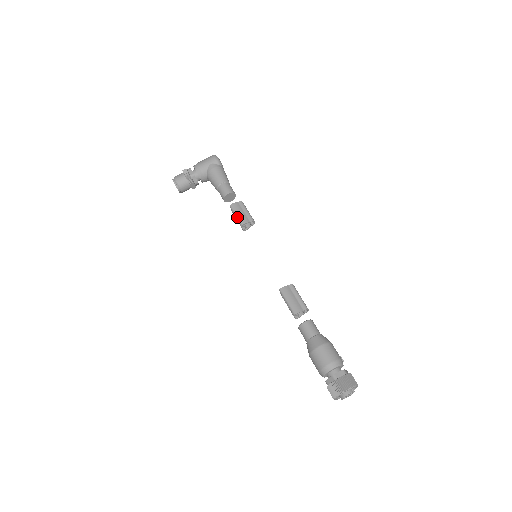
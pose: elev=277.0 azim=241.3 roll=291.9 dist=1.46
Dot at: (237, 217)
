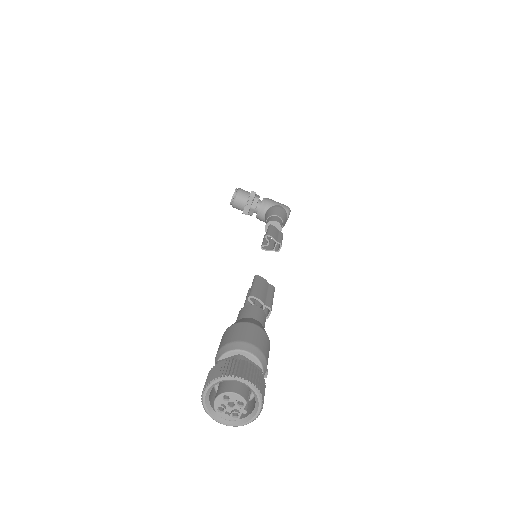
Dot at: (269, 230)
